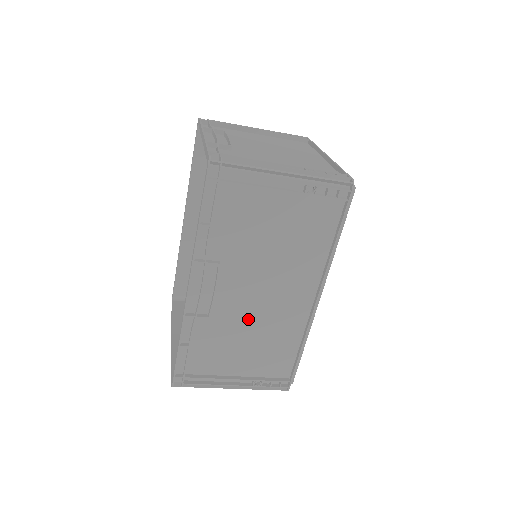
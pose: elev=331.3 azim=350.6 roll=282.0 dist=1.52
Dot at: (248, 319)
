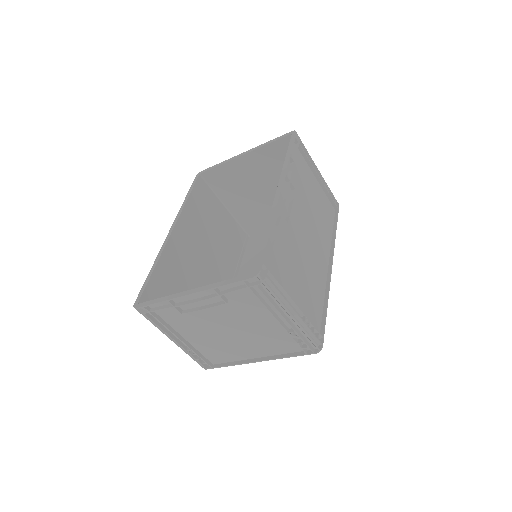
Dot at: (301, 251)
